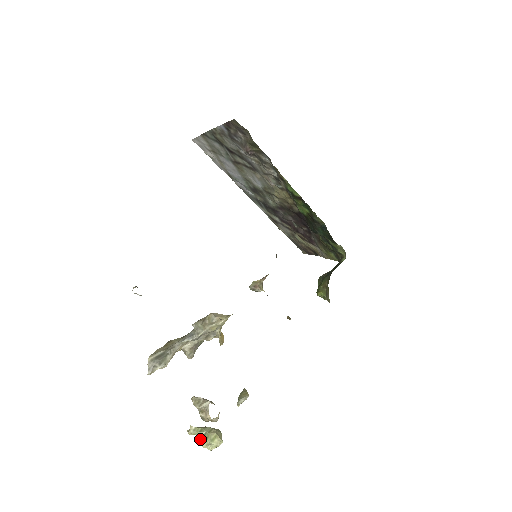
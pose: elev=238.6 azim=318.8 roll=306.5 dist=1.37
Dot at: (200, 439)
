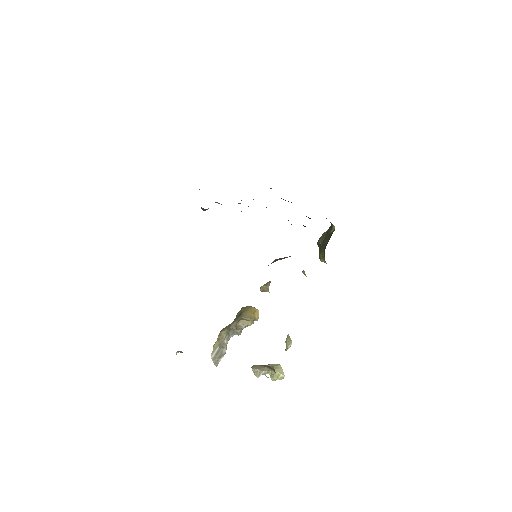
Dot at: occluded
